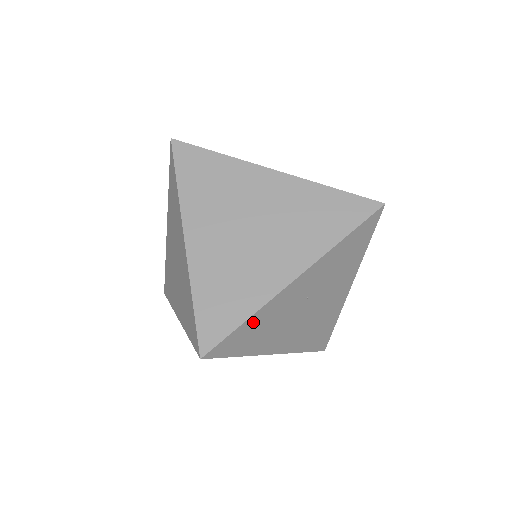
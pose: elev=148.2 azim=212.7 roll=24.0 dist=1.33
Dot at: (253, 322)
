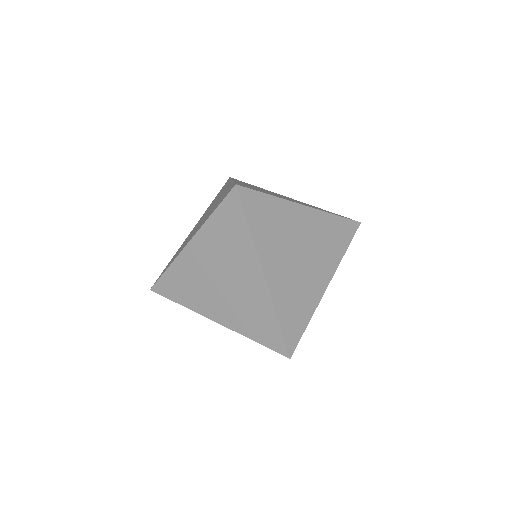
Dot at: occluded
